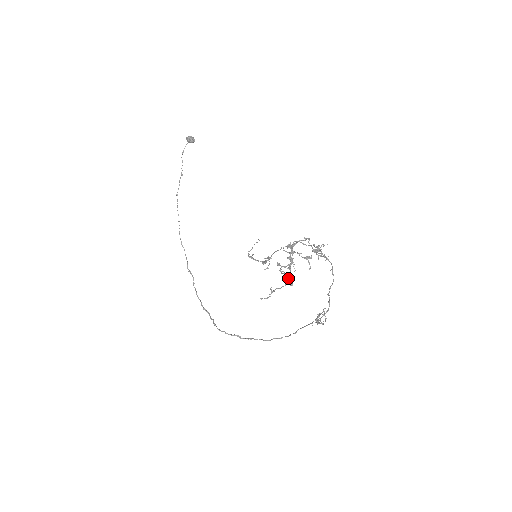
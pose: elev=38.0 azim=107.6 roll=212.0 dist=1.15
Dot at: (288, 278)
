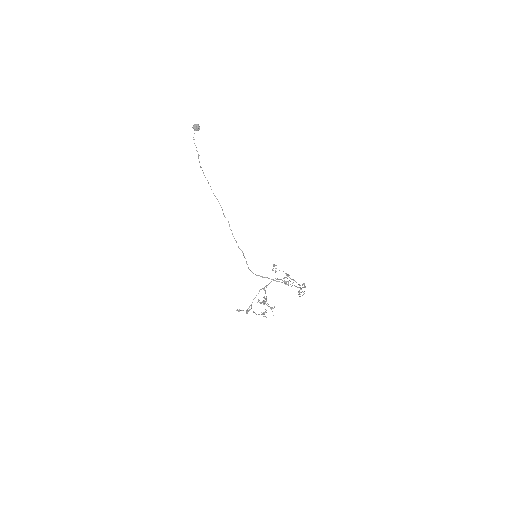
Dot at: (264, 314)
